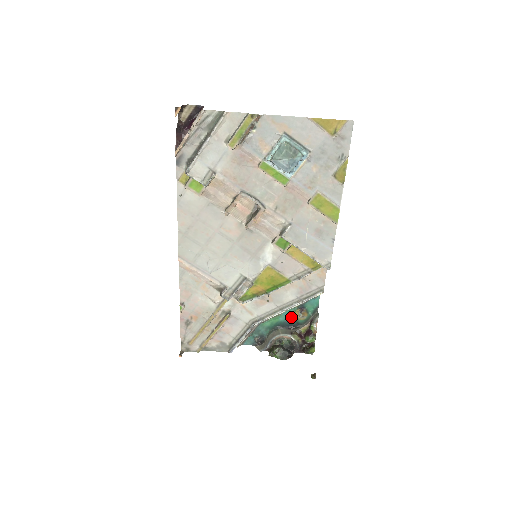
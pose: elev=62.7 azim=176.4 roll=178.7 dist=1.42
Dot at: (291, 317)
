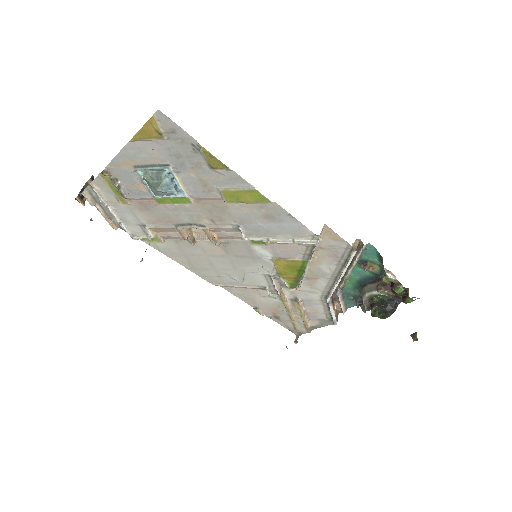
Dot at: (365, 272)
